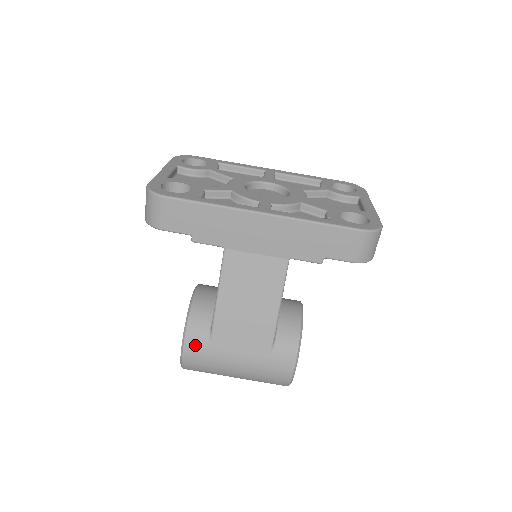
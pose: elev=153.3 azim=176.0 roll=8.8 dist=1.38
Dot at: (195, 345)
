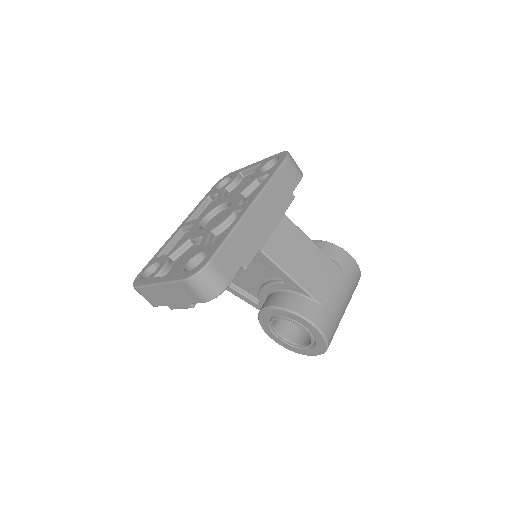
Dot at: (320, 318)
